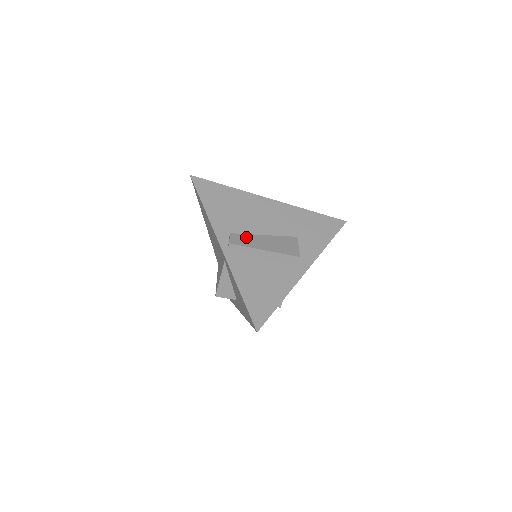
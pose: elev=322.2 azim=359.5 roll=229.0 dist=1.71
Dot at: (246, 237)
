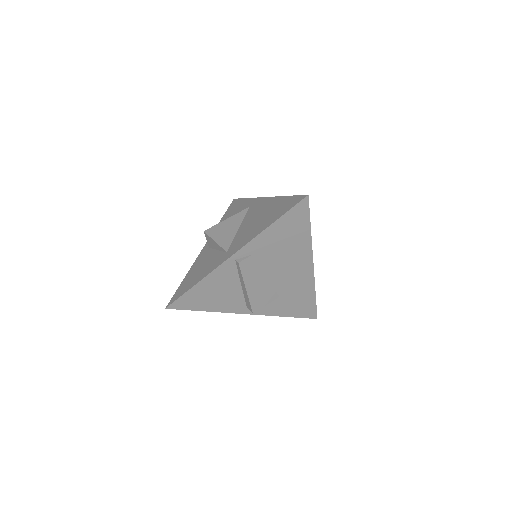
Dot at: (255, 268)
